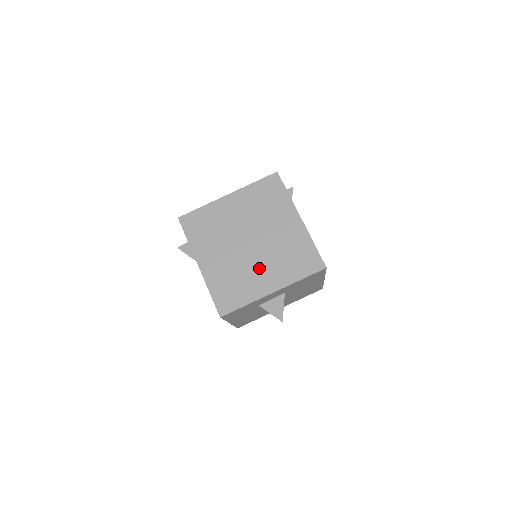
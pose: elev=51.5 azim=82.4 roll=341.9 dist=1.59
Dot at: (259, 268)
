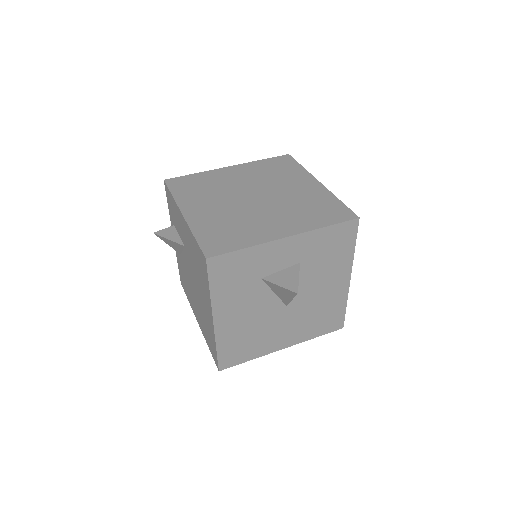
Dot at: (266, 217)
